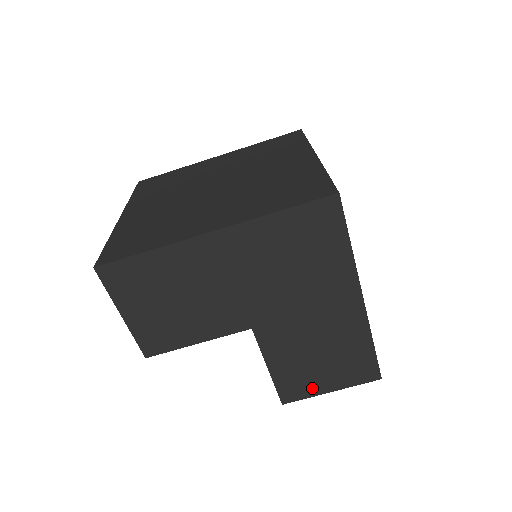
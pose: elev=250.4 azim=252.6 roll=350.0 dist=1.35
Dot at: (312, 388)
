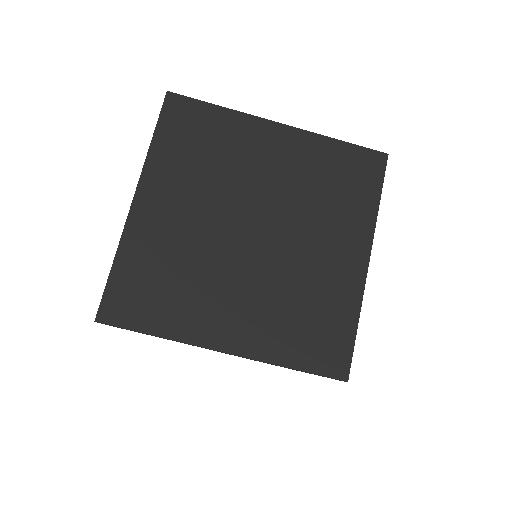
Dot at: occluded
